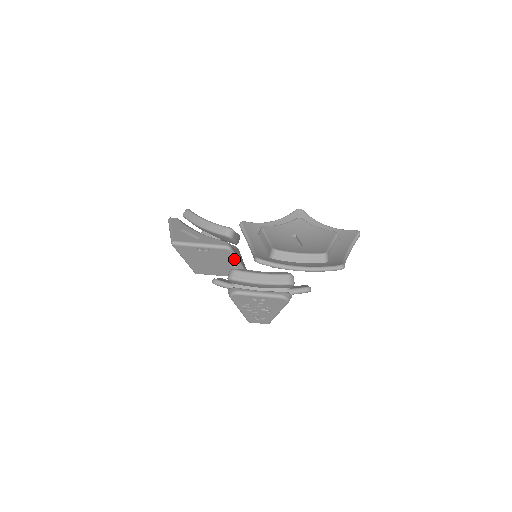
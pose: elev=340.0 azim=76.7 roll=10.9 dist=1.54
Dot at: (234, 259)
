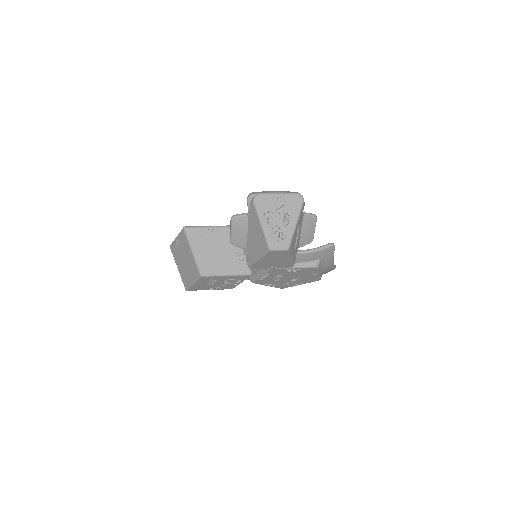
Dot at: occluded
